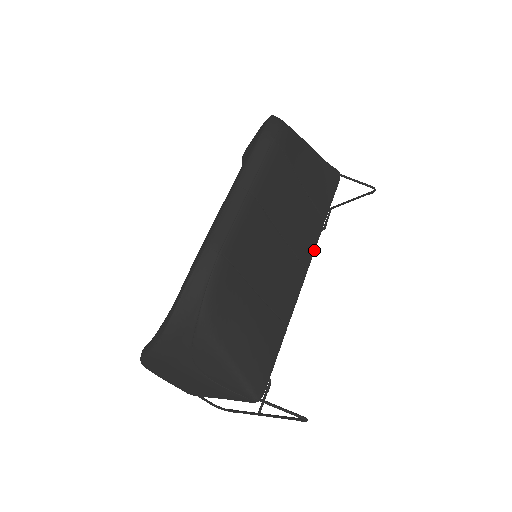
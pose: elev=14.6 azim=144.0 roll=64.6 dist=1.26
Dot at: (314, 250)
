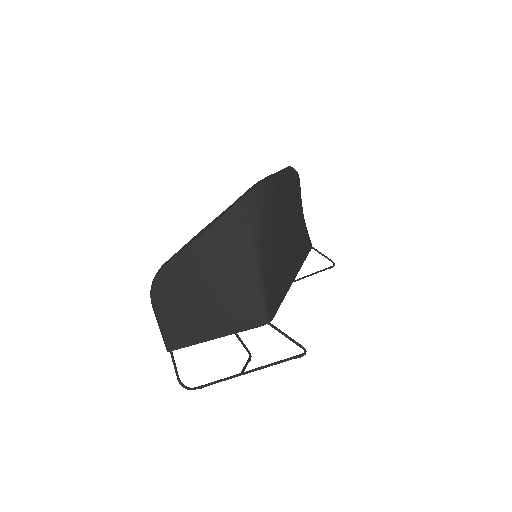
Dot at: (300, 268)
